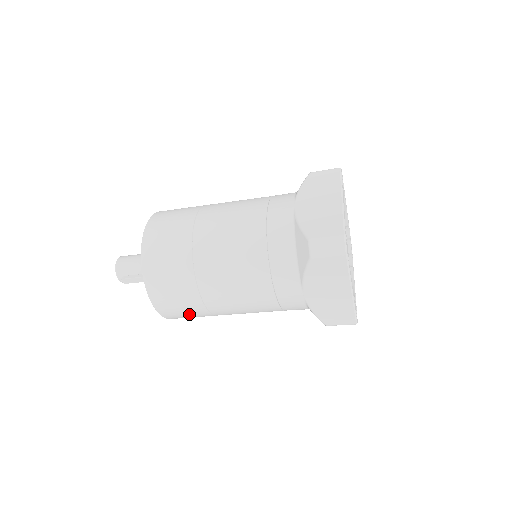
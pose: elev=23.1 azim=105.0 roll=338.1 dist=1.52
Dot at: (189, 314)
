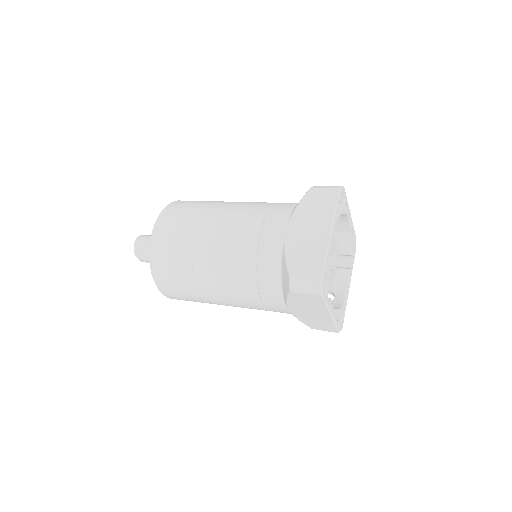
Dot at: (194, 301)
